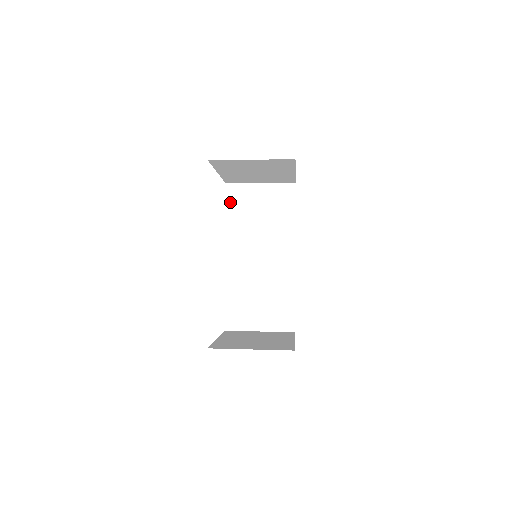
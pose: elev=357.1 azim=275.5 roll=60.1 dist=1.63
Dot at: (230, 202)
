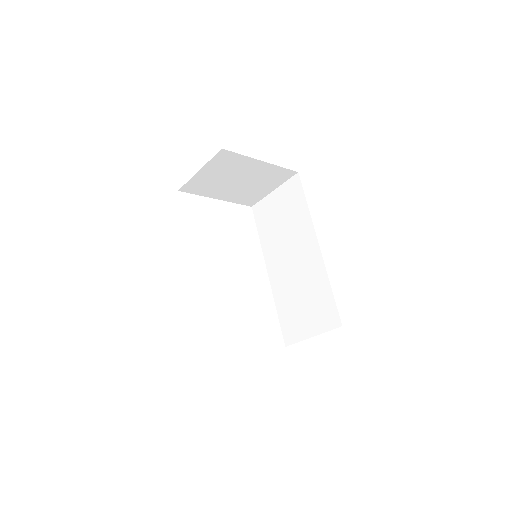
Dot at: (258, 221)
